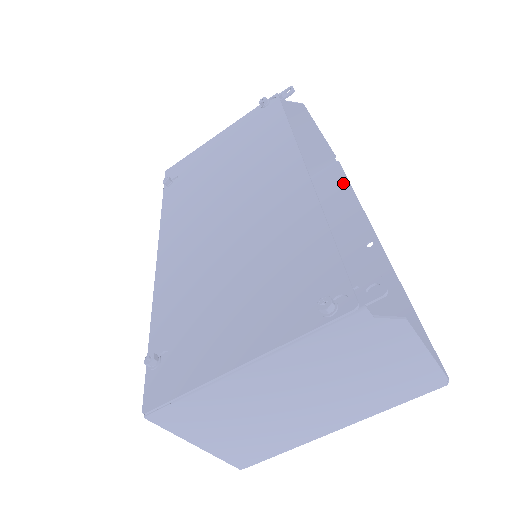
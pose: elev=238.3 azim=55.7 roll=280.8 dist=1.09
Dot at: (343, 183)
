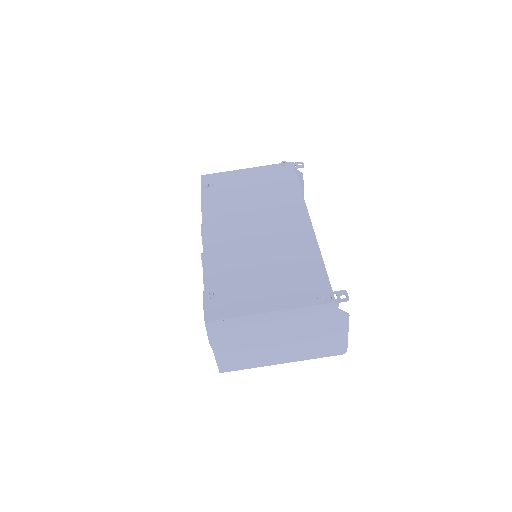
Dot at: occluded
